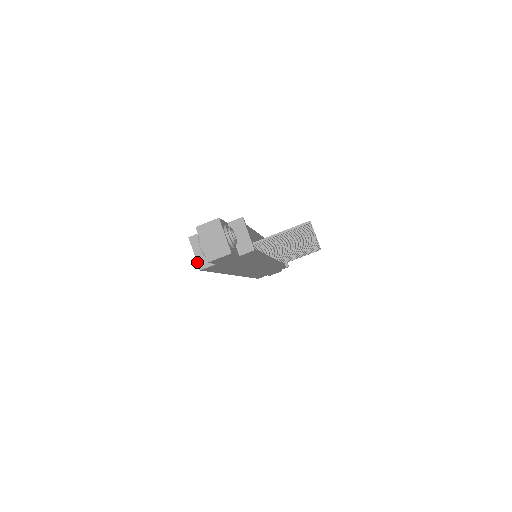
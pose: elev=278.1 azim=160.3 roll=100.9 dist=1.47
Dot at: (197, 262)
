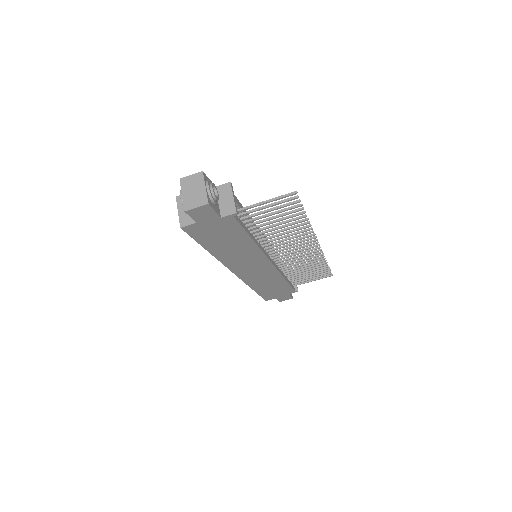
Dot at: (179, 220)
